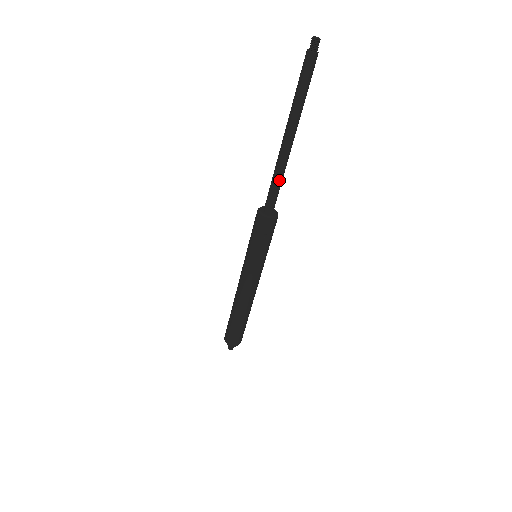
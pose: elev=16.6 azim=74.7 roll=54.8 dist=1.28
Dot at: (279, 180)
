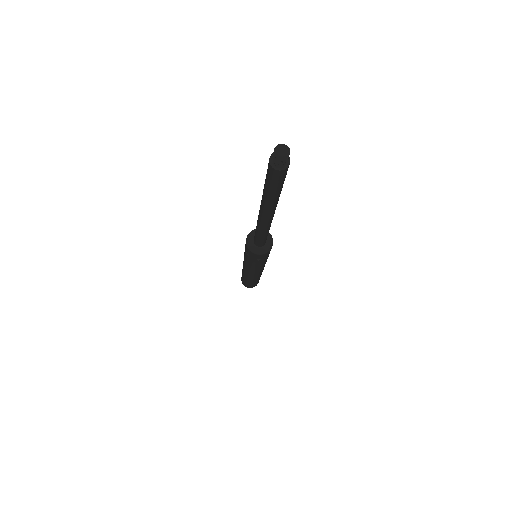
Dot at: (264, 234)
